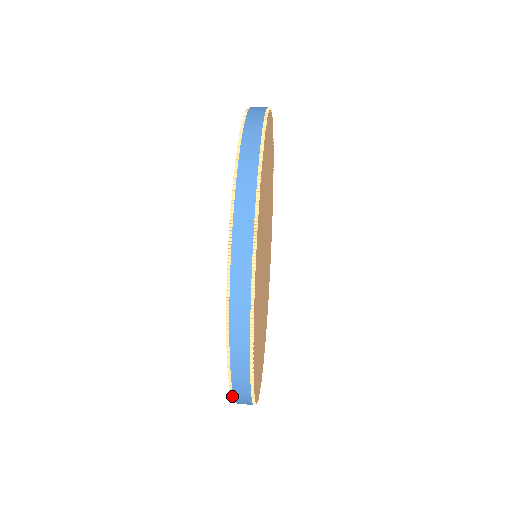
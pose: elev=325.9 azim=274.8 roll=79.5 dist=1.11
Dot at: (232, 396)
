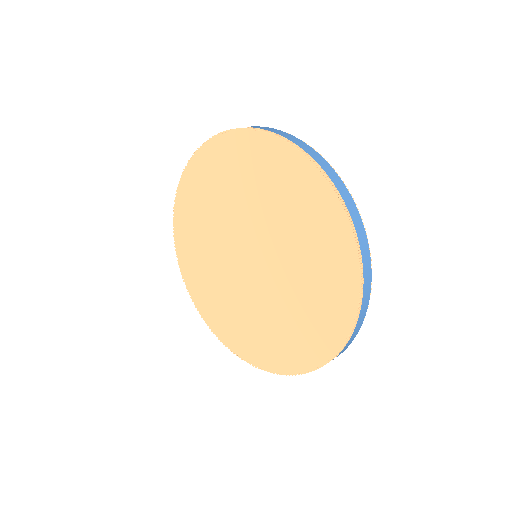
Dot at: (354, 232)
